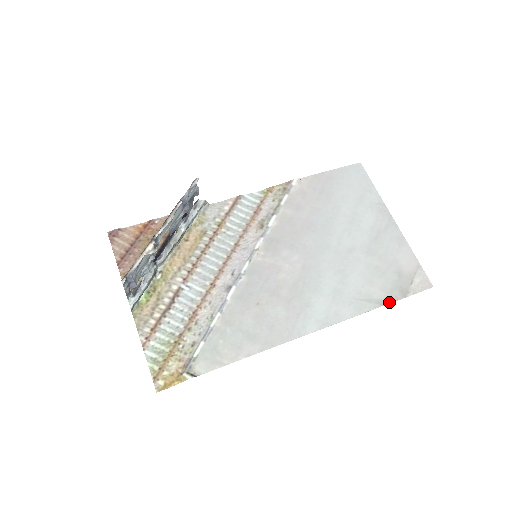
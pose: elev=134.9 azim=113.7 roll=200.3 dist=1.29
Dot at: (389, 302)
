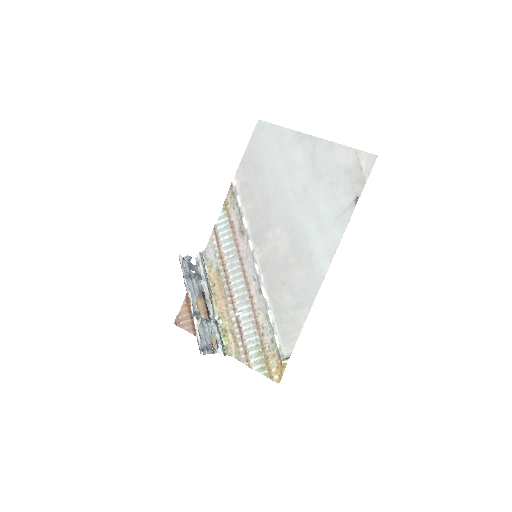
Dot at: (357, 199)
